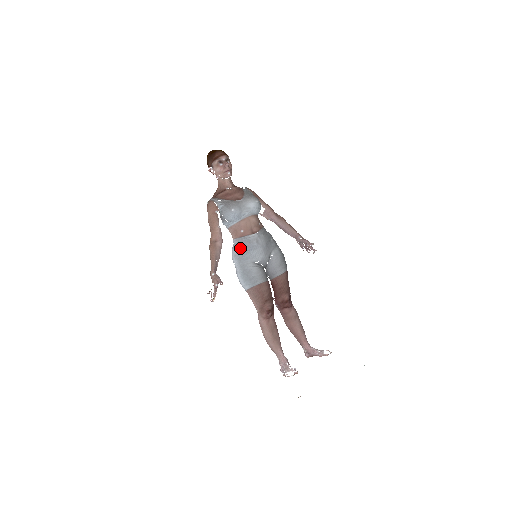
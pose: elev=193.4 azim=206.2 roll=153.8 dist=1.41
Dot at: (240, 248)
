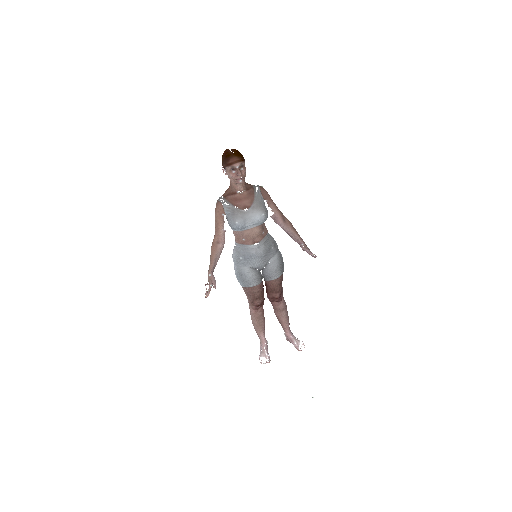
Dot at: (239, 254)
